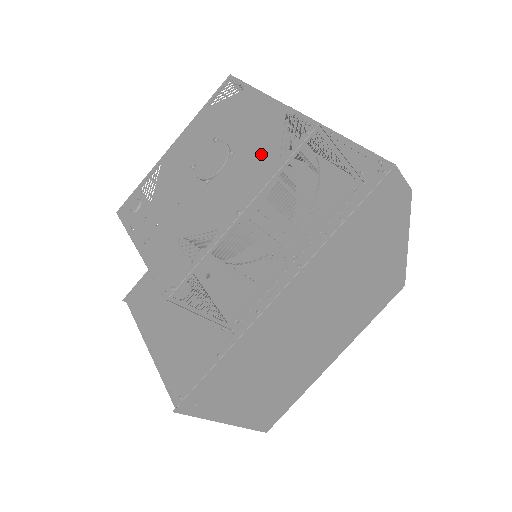
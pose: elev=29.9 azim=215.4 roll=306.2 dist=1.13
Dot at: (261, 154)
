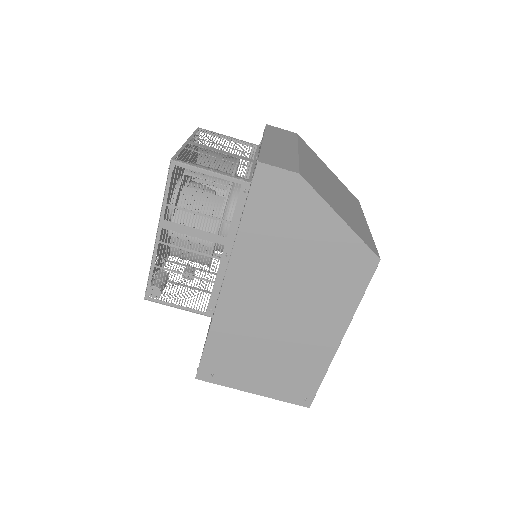
Dot at: (169, 189)
